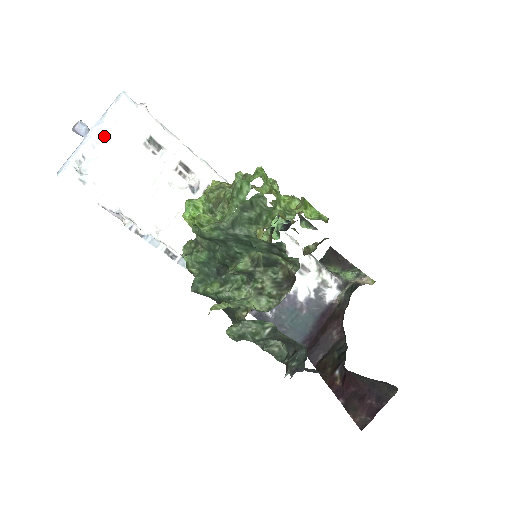
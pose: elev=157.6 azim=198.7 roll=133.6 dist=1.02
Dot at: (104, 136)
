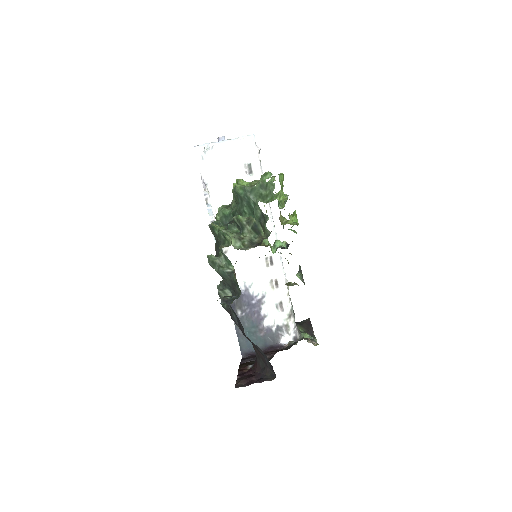
Dot at: (229, 146)
